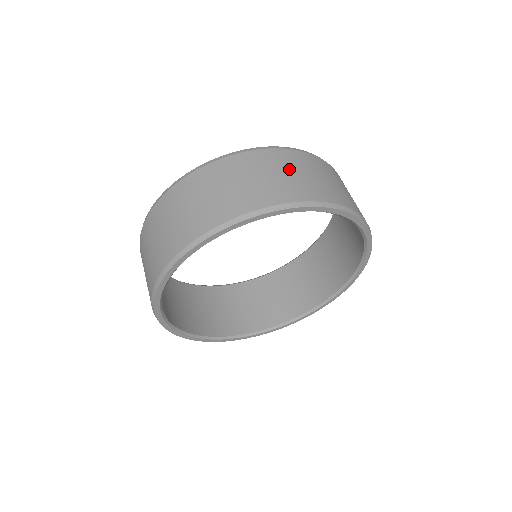
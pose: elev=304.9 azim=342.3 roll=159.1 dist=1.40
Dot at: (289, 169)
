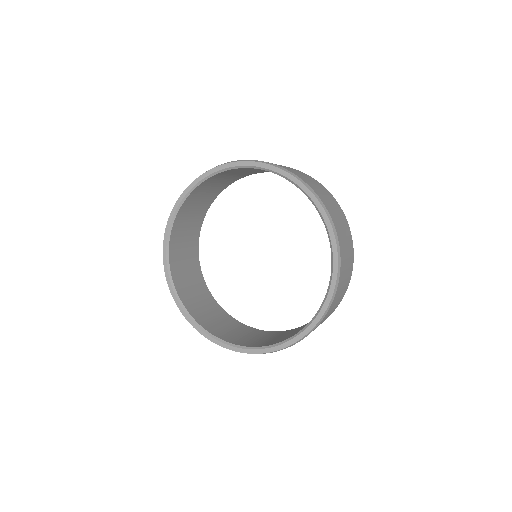
Dot at: (300, 173)
